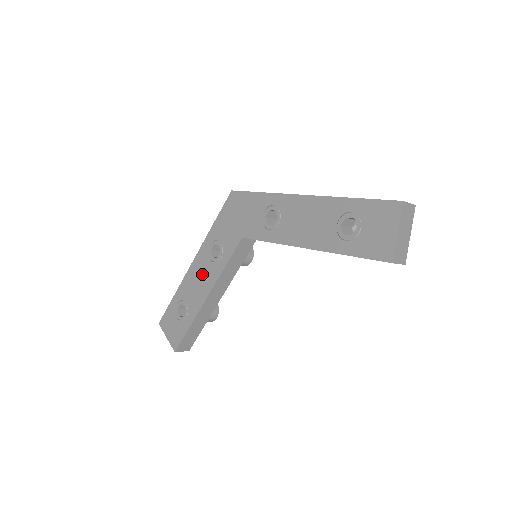
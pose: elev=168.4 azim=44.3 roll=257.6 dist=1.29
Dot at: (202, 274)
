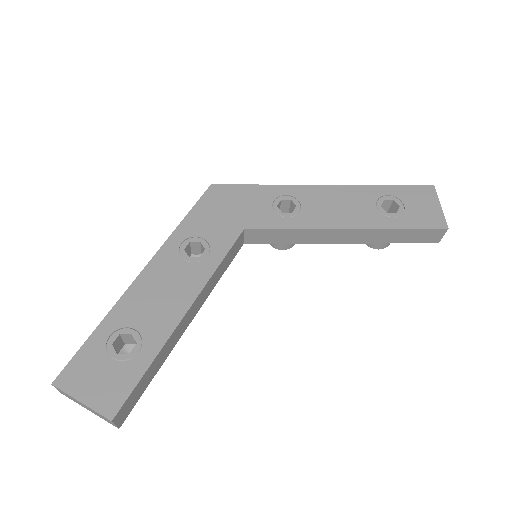
Dot at: (170, 281)
